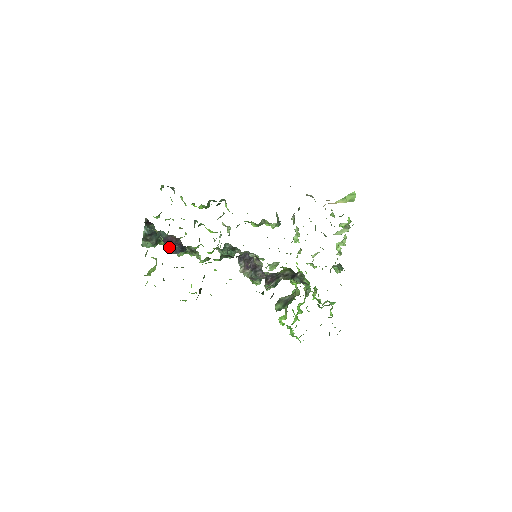
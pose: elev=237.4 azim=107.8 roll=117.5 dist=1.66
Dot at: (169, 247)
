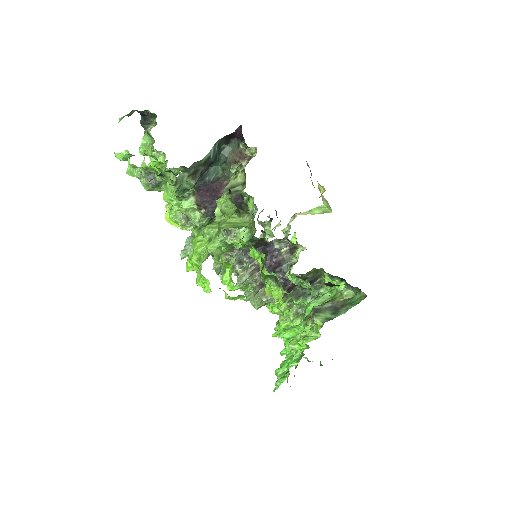
Dot at: (205, 202)
